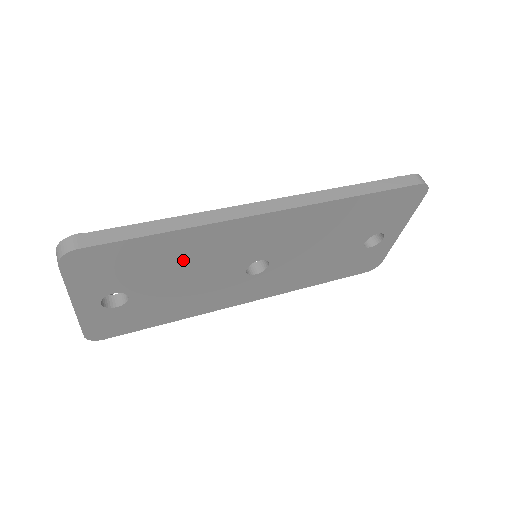
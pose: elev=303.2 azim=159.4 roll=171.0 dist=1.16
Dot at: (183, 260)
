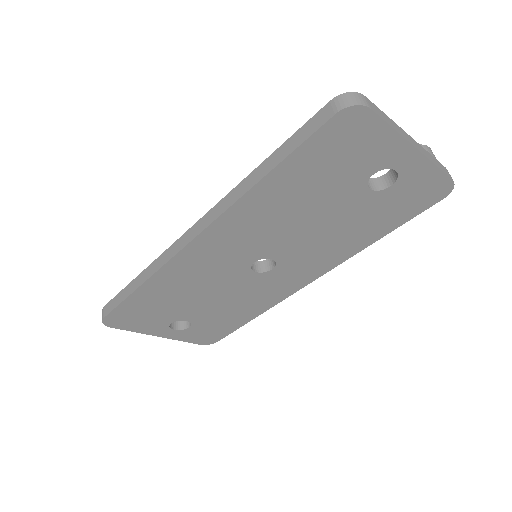
Dot at: (183, 292)
